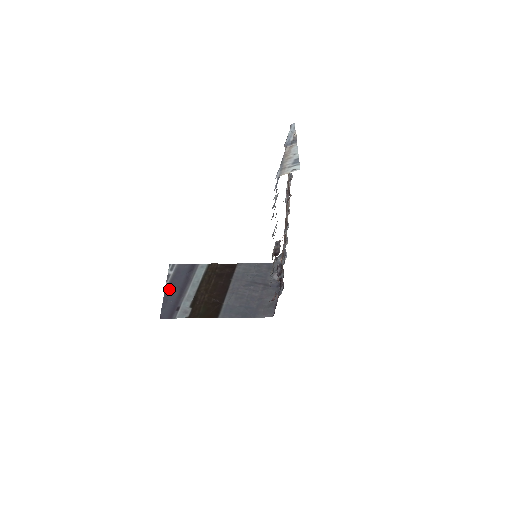
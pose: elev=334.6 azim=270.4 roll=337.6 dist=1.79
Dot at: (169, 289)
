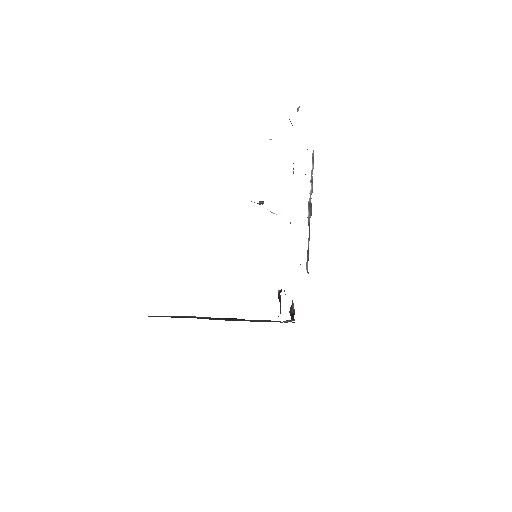
Dot at: occluded
